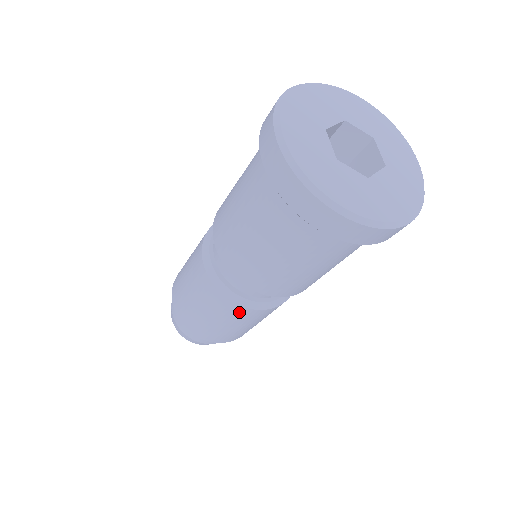
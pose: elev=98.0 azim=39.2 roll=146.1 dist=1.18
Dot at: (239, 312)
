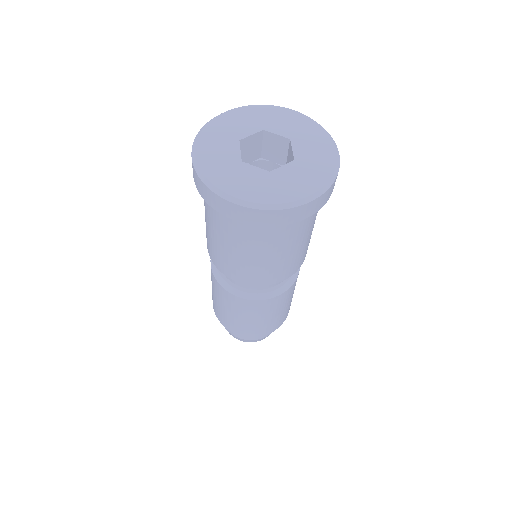
Dot at: (242, 303)
